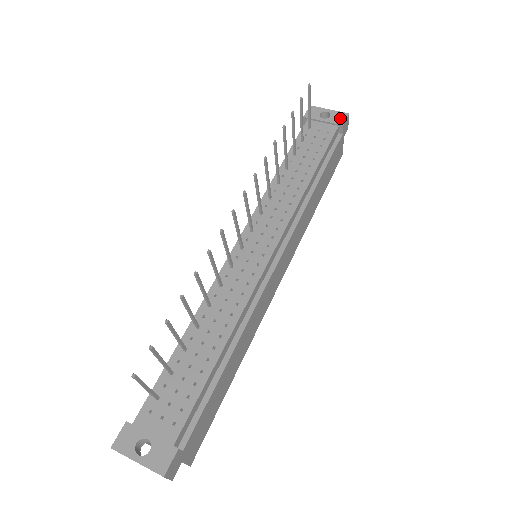
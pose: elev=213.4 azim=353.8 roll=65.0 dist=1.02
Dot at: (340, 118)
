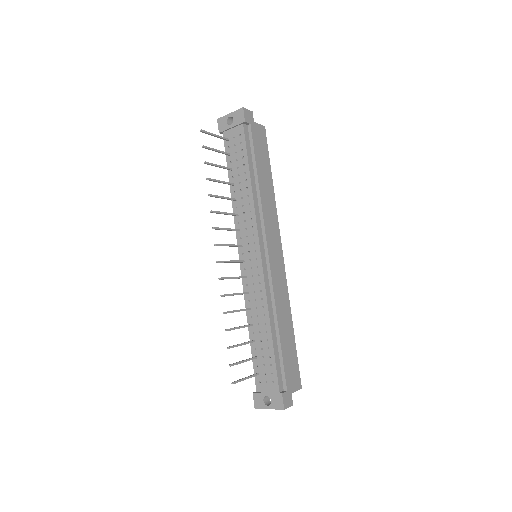
Dot at: (240, 117)
